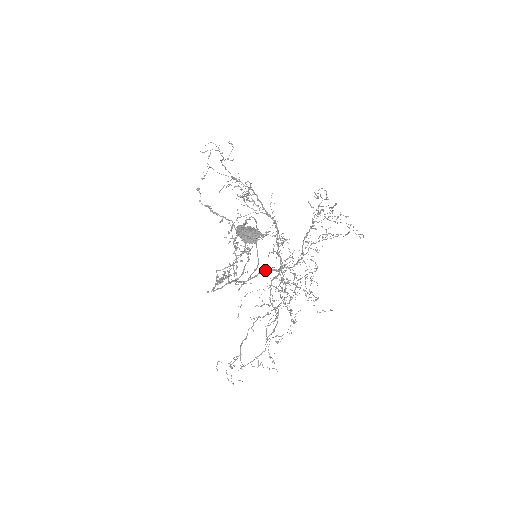
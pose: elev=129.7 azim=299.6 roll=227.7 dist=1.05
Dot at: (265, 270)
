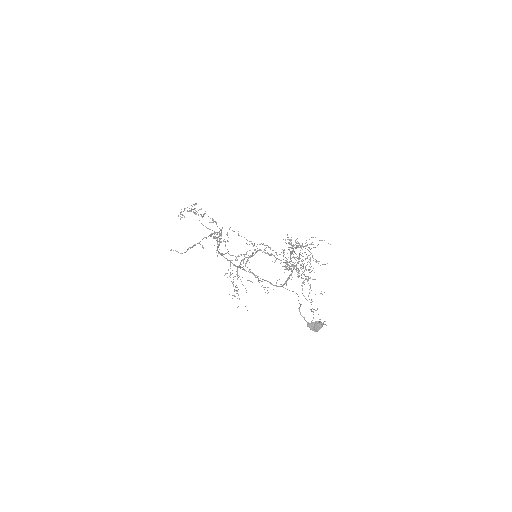
Dot at: (288, 278)
